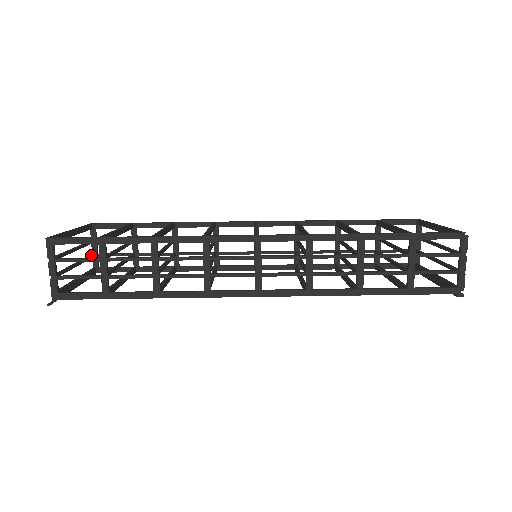
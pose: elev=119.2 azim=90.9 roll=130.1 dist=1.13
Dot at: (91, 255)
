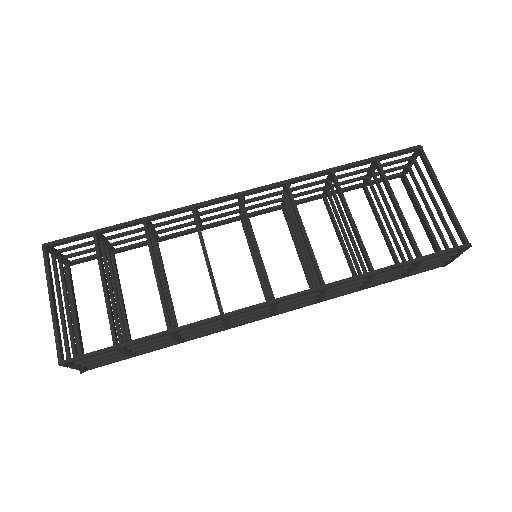
Dot at: (61, 267)
